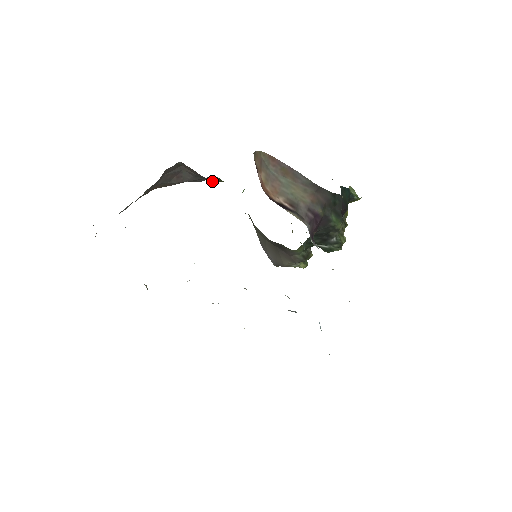
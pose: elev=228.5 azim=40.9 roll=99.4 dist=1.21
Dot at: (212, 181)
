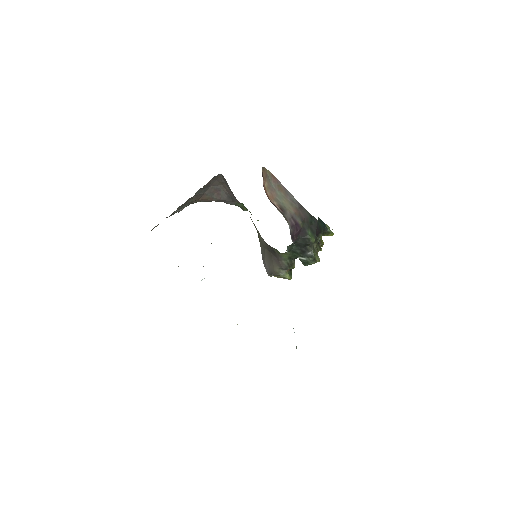
Dot at: (238, 201)
